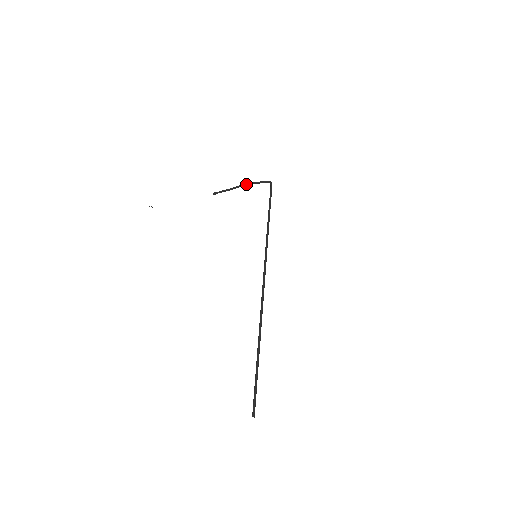
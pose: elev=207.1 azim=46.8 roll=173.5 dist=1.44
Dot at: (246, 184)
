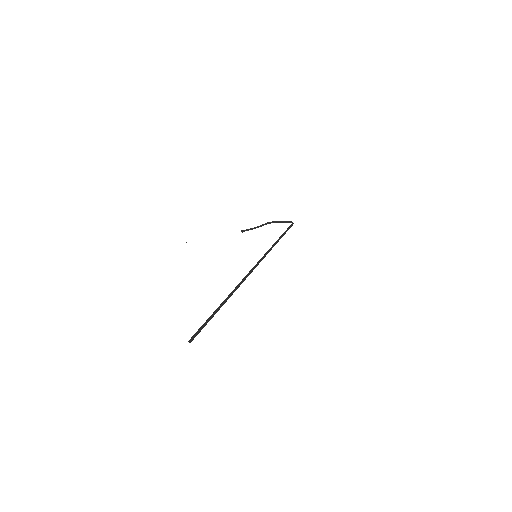
Dot at: (271, 222)
